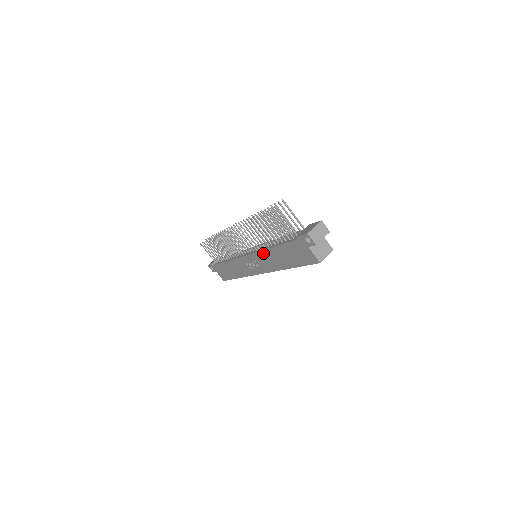
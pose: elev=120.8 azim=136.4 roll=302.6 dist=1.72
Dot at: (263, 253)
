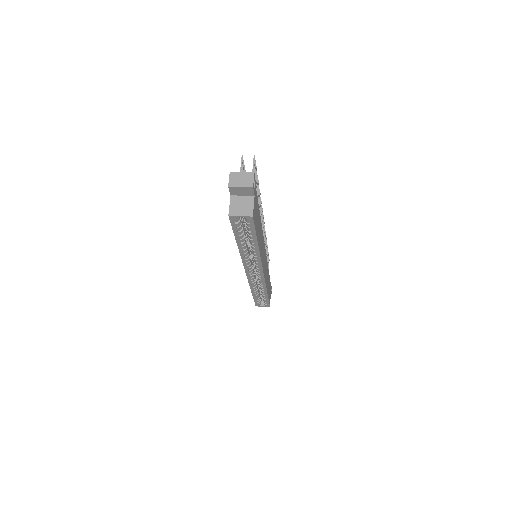
Dot at: occluded
